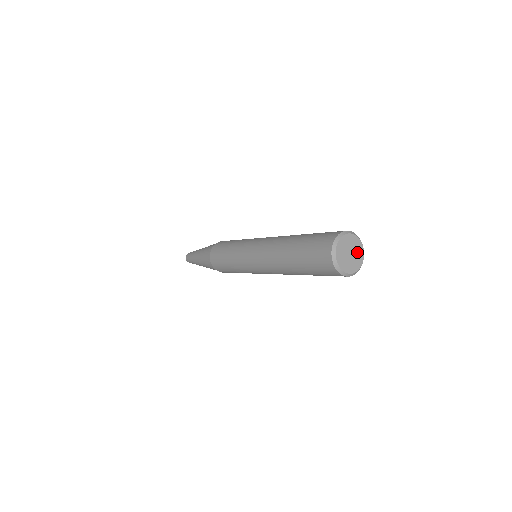
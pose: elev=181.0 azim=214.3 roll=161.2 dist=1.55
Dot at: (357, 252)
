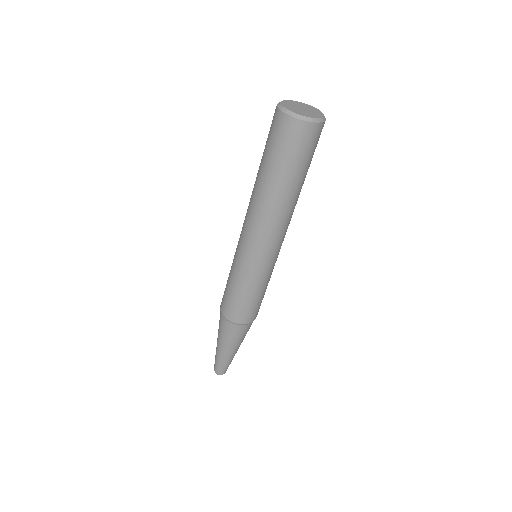
Dot at: (313, 112)
